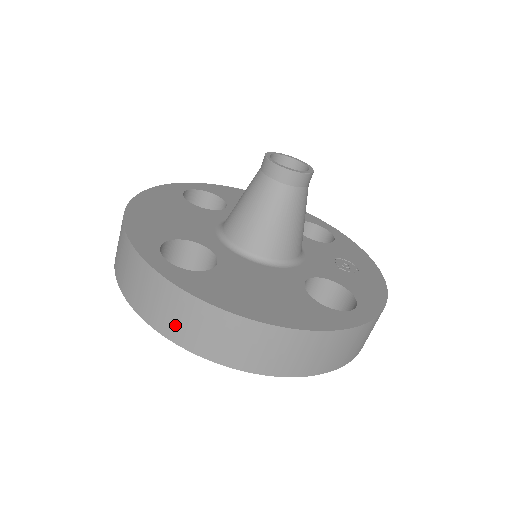
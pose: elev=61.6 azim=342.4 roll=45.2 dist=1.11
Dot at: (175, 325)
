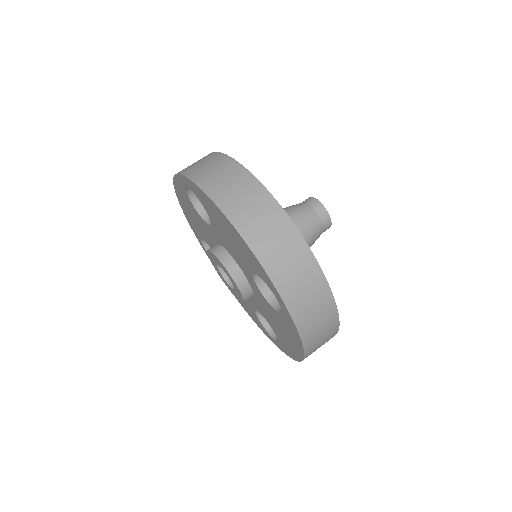
Dot at: (207, 174)
